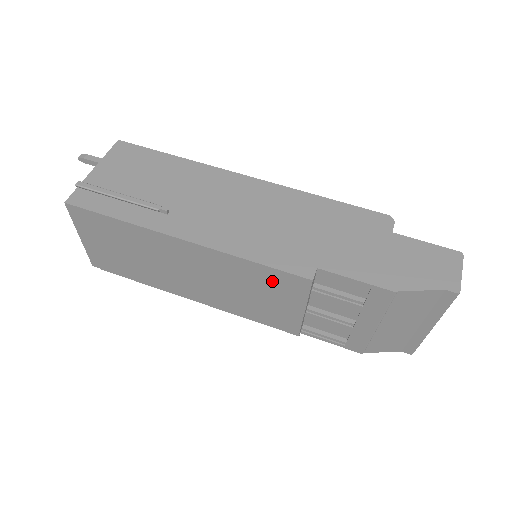
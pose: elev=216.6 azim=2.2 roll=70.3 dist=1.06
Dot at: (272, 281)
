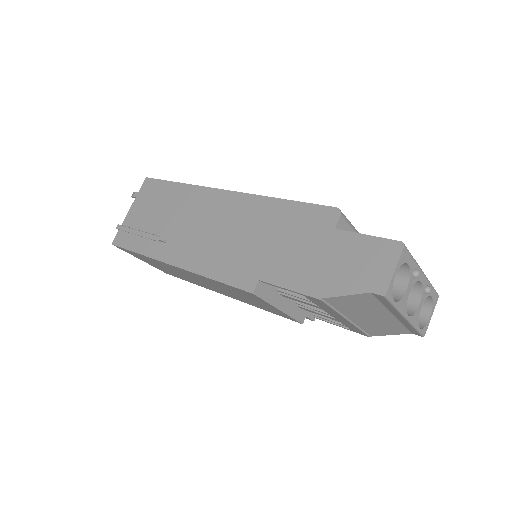
Dot at: (238, 291)
